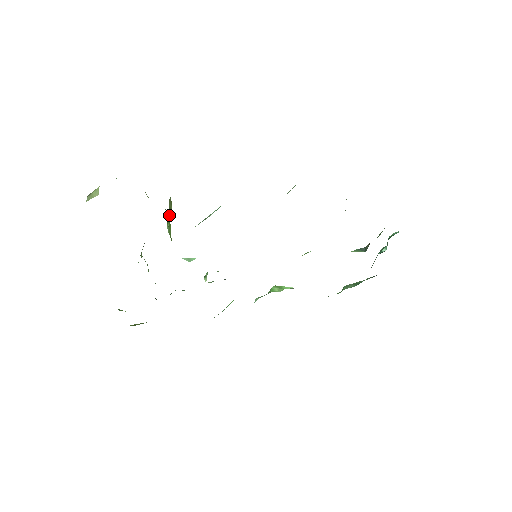
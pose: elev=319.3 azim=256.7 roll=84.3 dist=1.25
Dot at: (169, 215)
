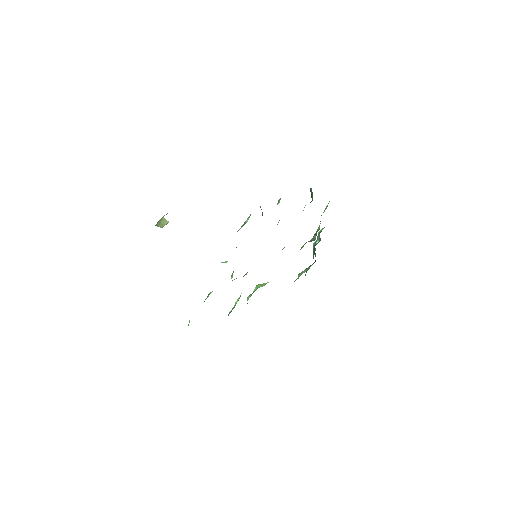
Dot at: occluded
